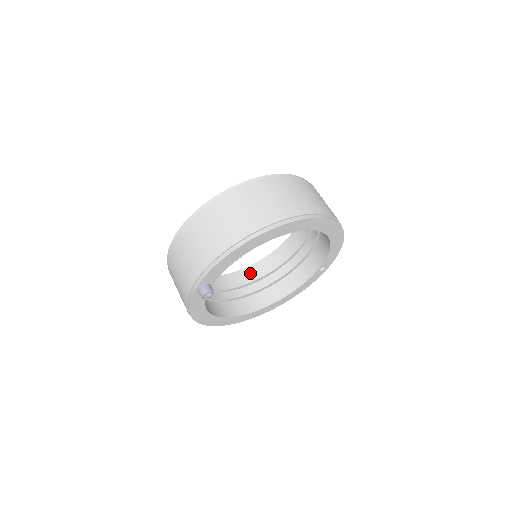
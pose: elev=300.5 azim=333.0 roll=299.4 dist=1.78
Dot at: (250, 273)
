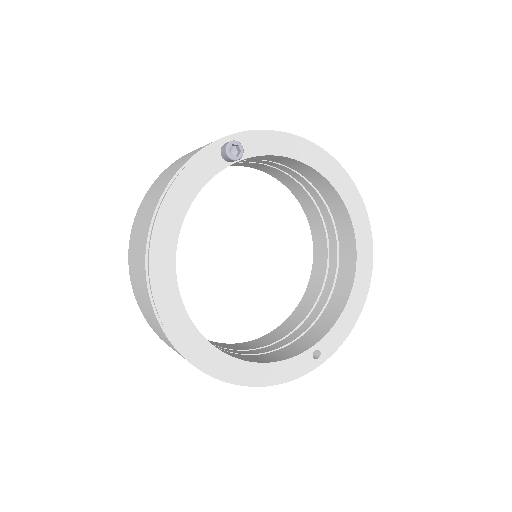
Dot at: occluded
